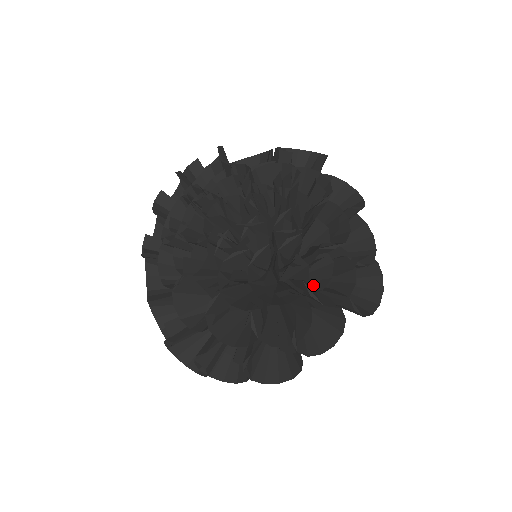
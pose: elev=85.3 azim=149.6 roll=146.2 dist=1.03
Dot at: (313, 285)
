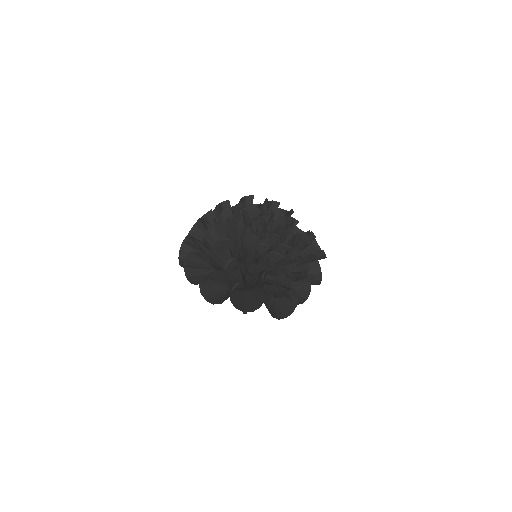
Dot at: (265, 282)
